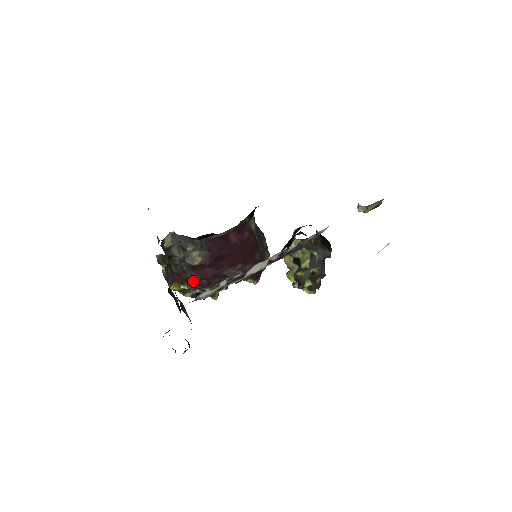
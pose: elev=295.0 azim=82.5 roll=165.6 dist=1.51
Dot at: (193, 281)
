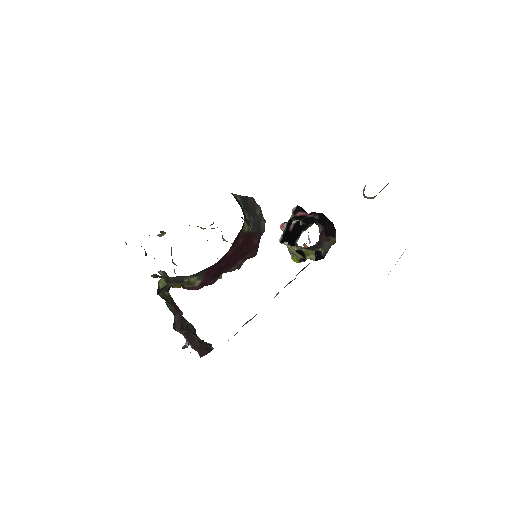
Dot at: occluded
